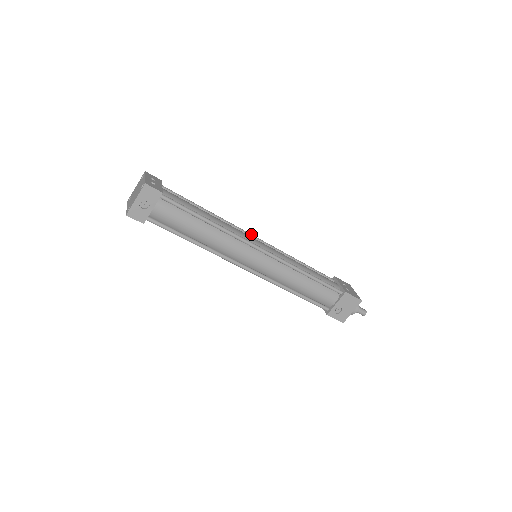
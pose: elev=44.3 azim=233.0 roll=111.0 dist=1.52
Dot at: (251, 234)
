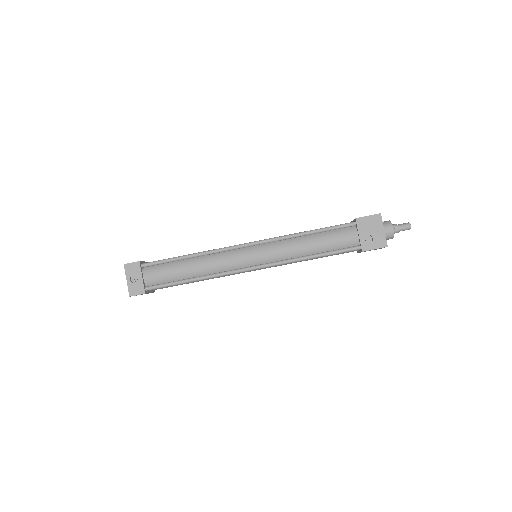
Dot at: occluded
